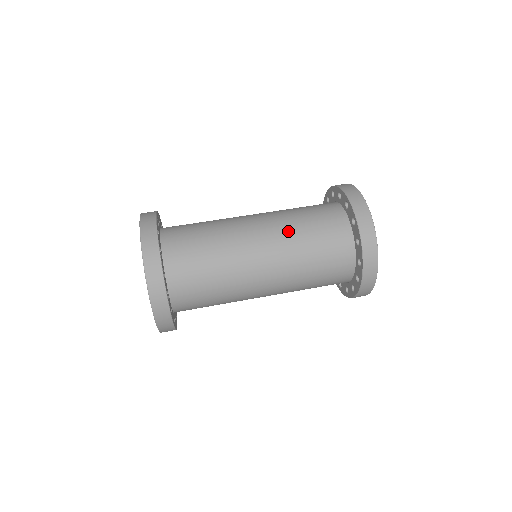
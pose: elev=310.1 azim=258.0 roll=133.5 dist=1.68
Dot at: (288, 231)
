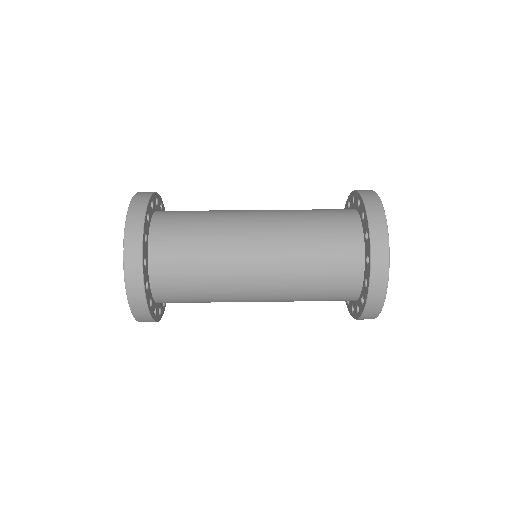
Dot at: (288, 211)
